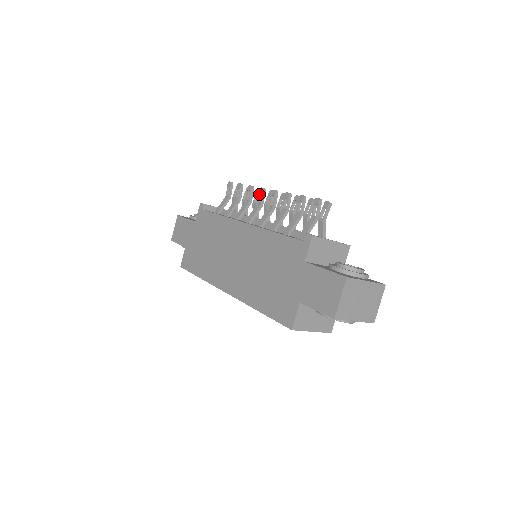
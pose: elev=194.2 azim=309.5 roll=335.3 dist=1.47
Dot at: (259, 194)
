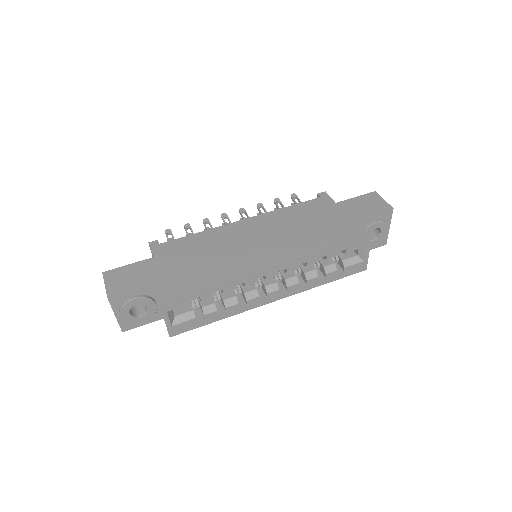
Dot at: (223, 218)
